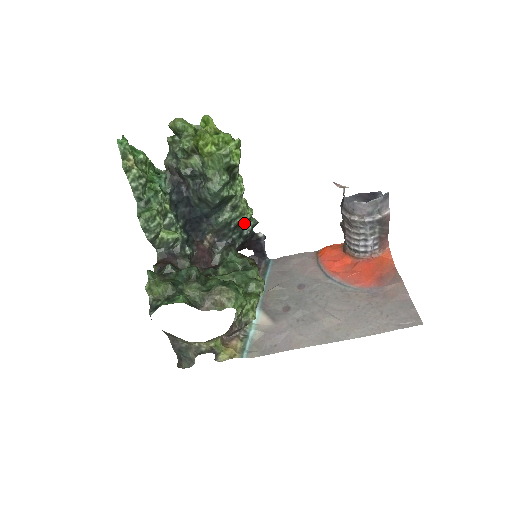
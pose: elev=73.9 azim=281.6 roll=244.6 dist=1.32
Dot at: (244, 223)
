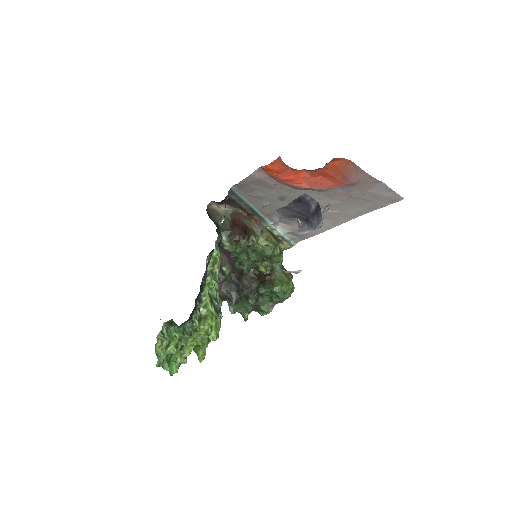
Dot at: occluded
